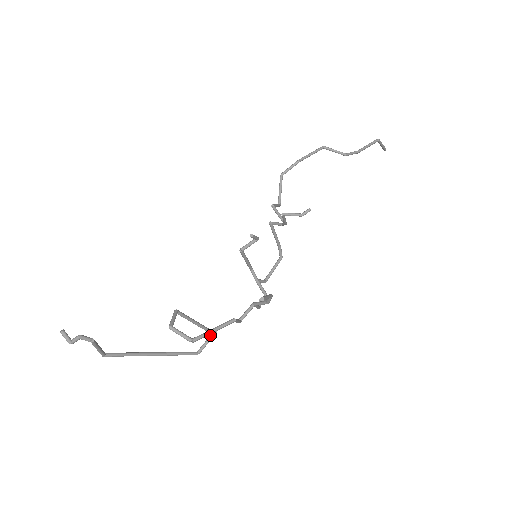
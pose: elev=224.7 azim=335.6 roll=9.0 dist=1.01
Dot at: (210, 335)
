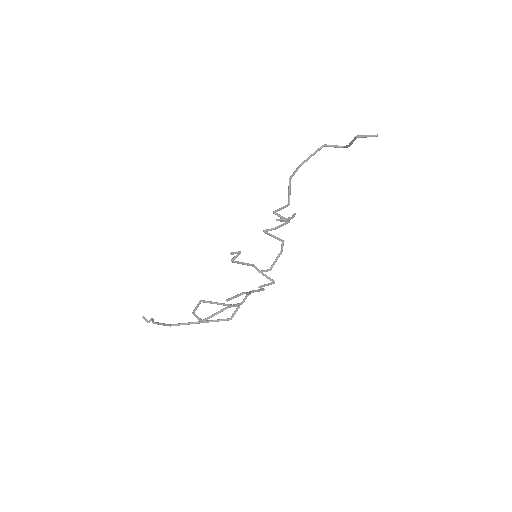
Dot at: (236, 308)
